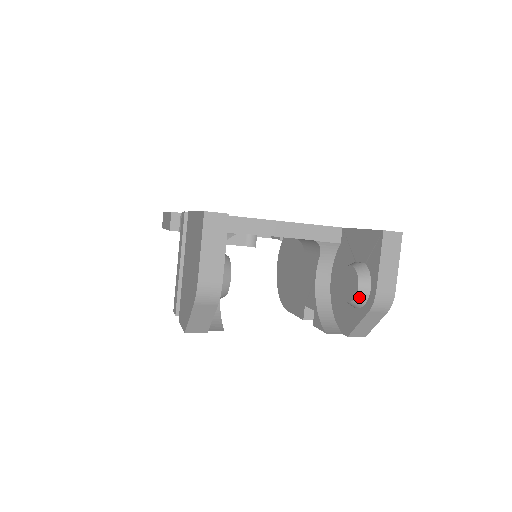
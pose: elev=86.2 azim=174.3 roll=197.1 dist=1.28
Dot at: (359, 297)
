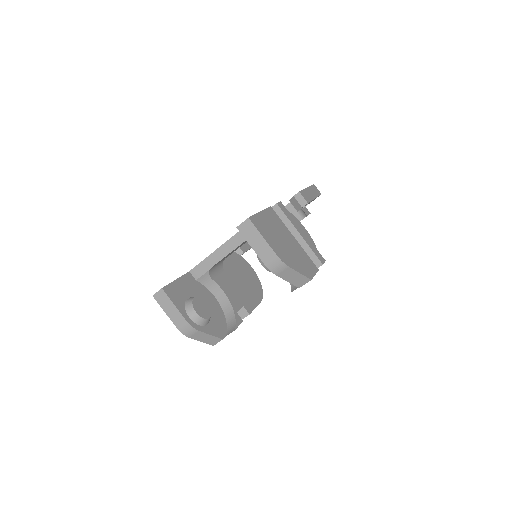
Dot at: (268, 269)
